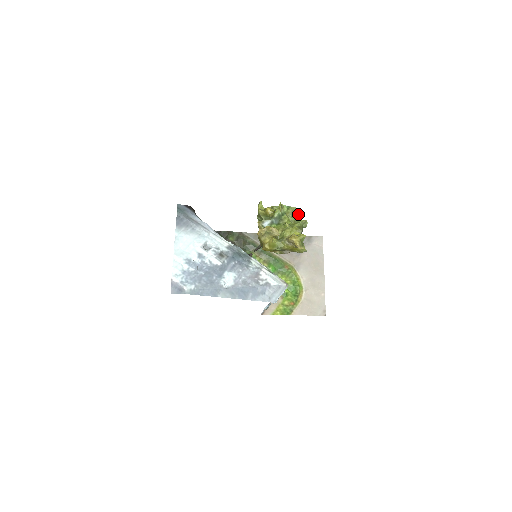
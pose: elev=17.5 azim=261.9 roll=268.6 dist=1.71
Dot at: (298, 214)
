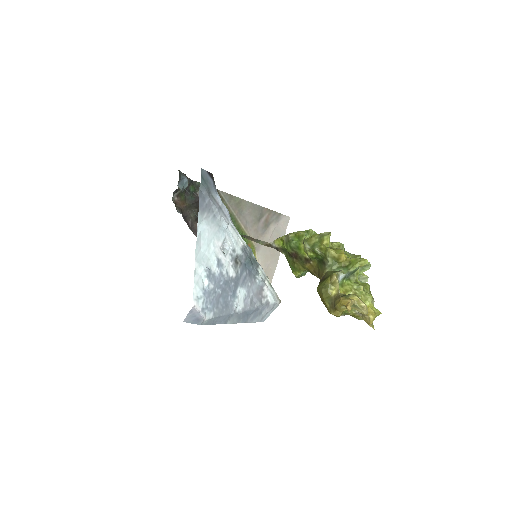
Dot at: occluded
